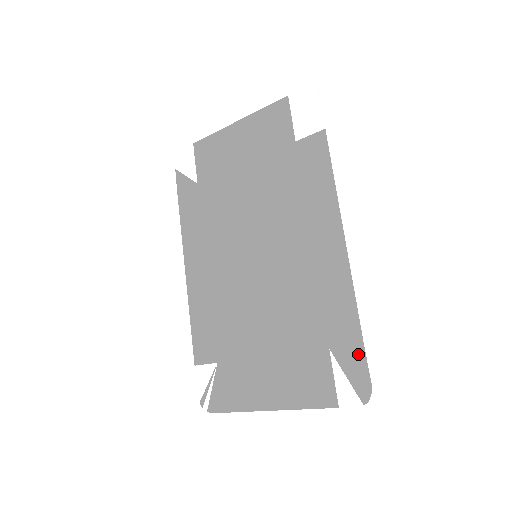
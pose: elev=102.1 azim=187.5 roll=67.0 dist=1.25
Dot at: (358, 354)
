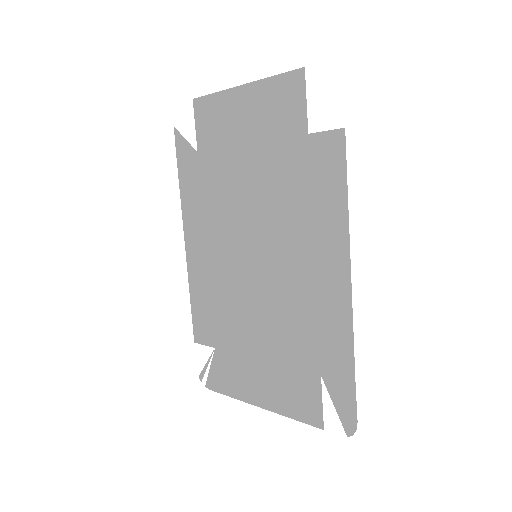
Dot at: (348, 391)
